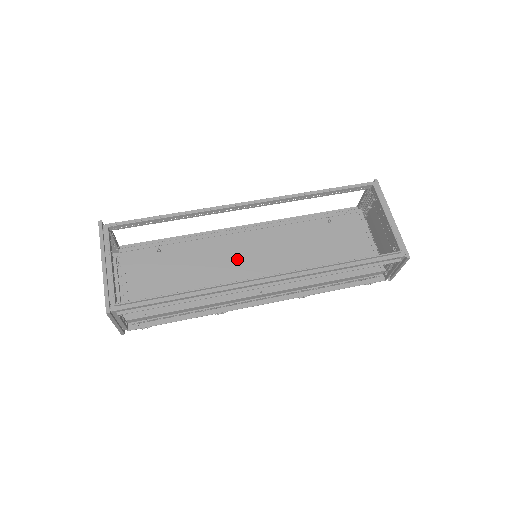
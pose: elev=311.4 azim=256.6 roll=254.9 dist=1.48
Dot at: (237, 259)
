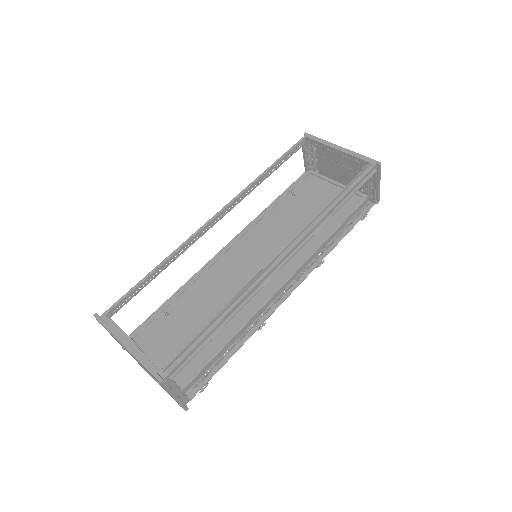
Dot at: (241, 273)
